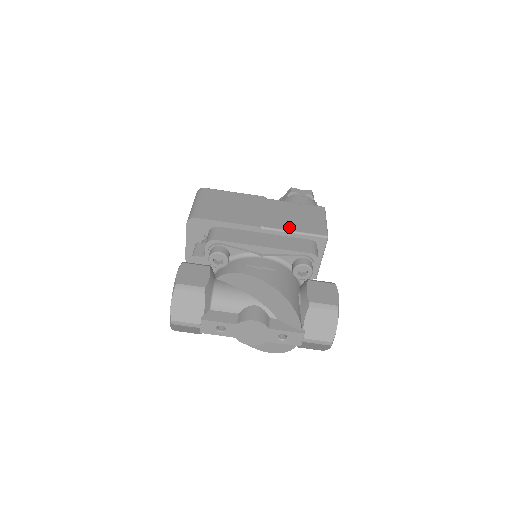
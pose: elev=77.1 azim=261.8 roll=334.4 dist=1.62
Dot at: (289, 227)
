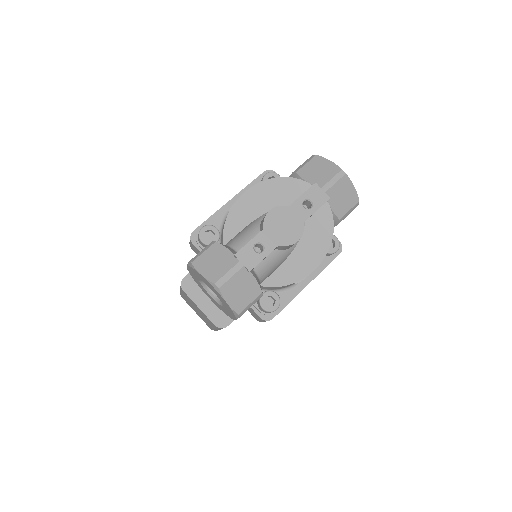
Dot at: occluded
